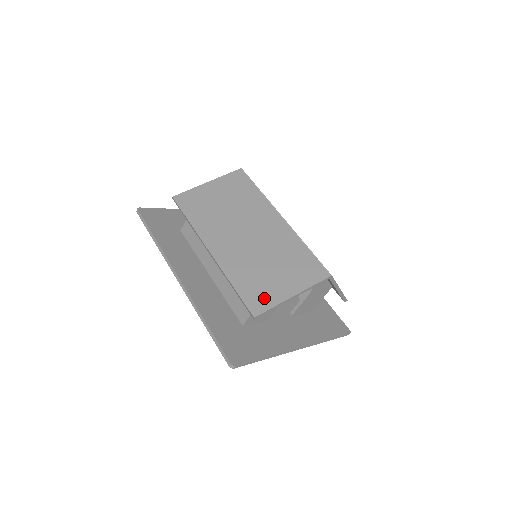
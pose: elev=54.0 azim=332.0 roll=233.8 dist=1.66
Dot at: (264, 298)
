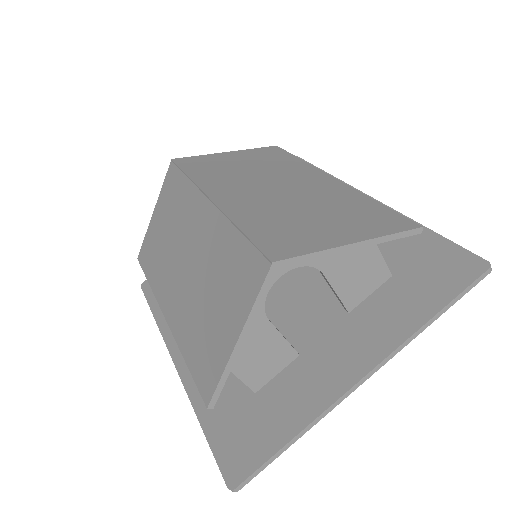
Dot at: (211, 365)
